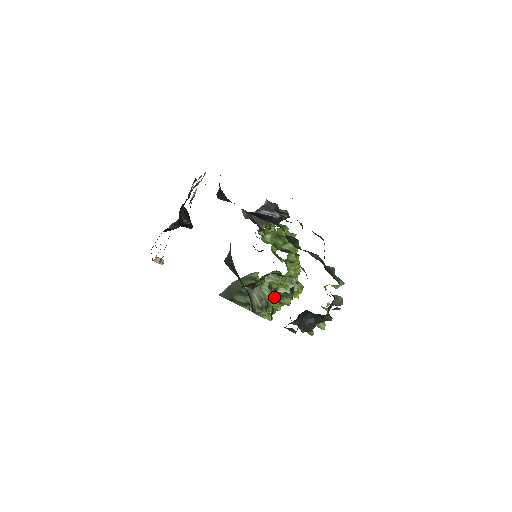
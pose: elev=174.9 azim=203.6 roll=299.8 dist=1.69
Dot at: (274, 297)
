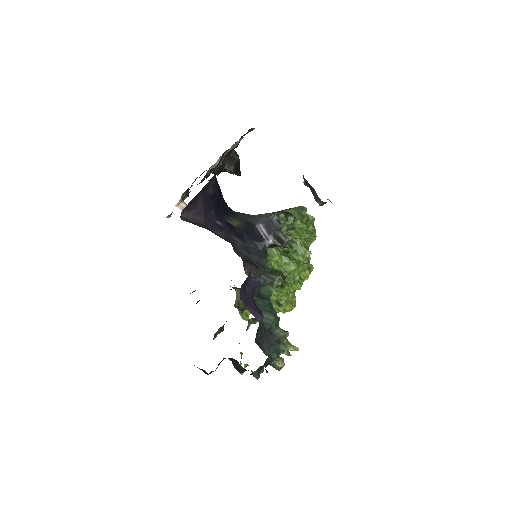
Dot at: occluded
